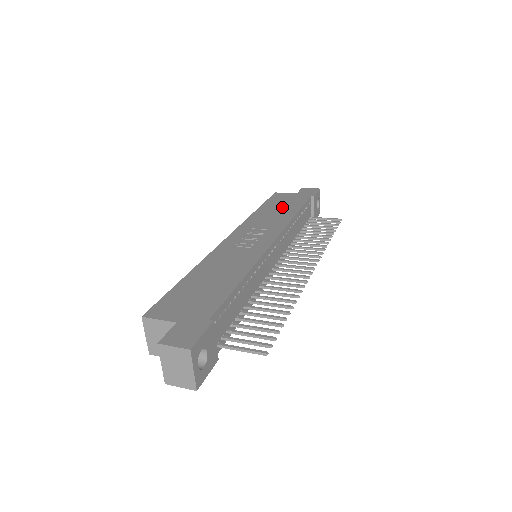
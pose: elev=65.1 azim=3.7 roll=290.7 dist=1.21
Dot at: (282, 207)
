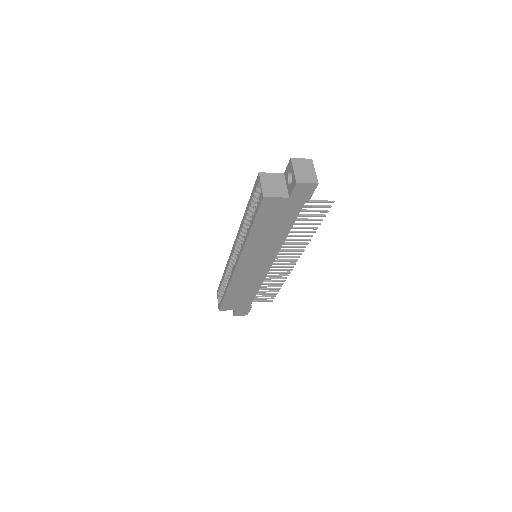
Dot at: occluded
